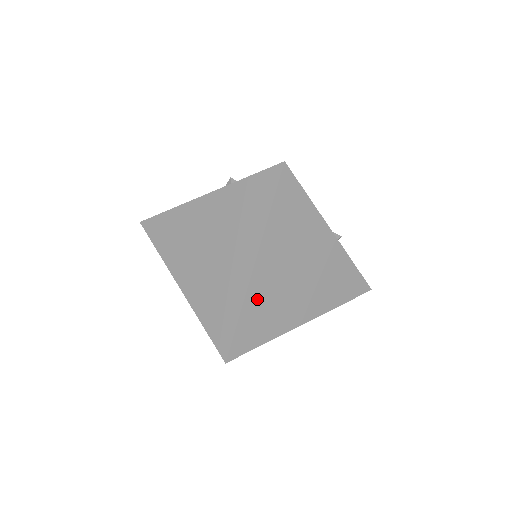
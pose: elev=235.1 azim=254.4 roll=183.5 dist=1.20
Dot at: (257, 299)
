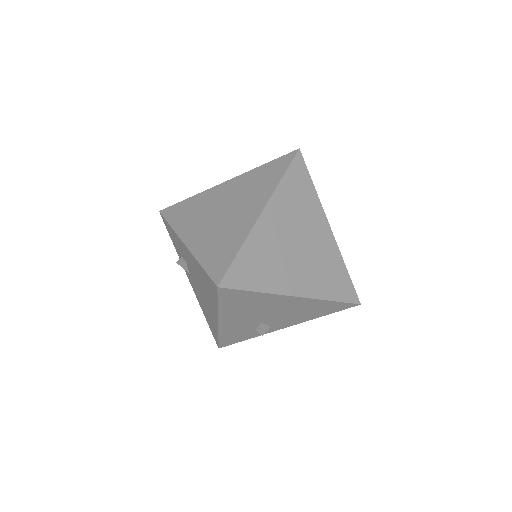
Dot at: (258, 243)
